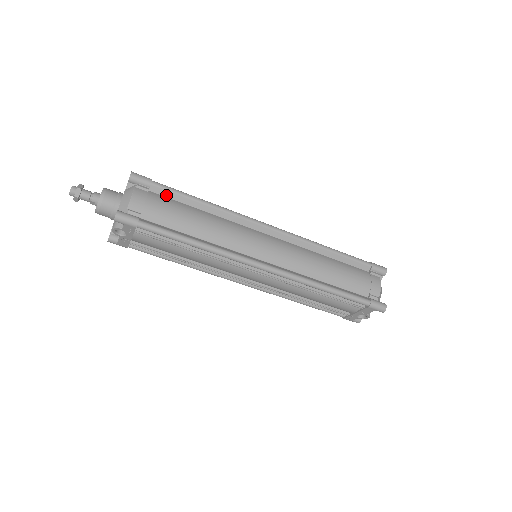
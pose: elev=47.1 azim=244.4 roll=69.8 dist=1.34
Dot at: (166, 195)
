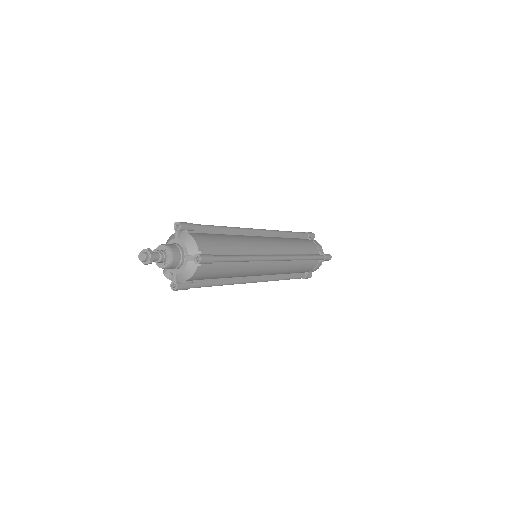
Dot at: (218, 262)
